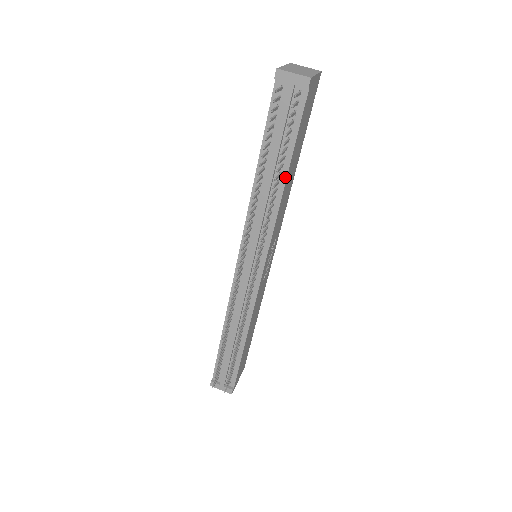
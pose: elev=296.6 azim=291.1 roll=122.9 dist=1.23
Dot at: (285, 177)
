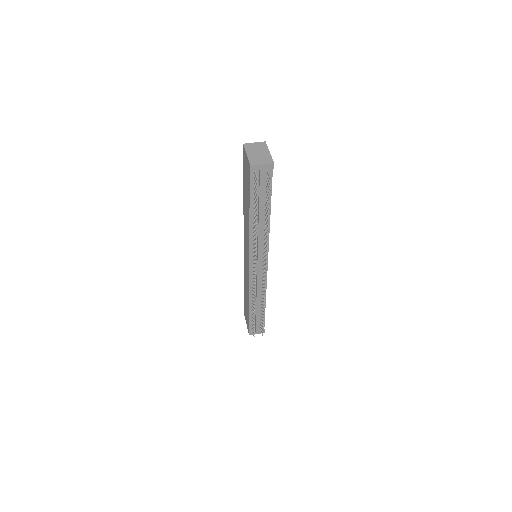
Dot at: (269, 214)
